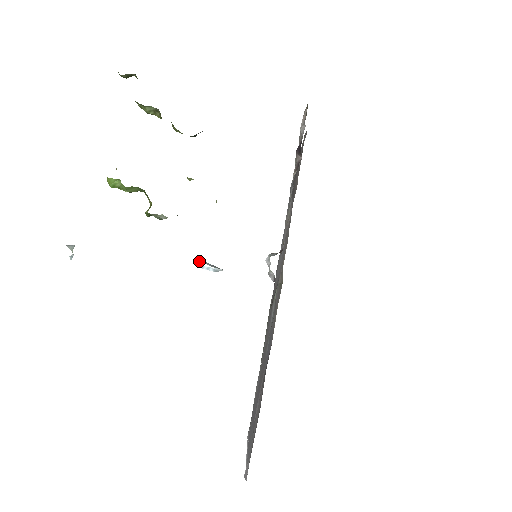
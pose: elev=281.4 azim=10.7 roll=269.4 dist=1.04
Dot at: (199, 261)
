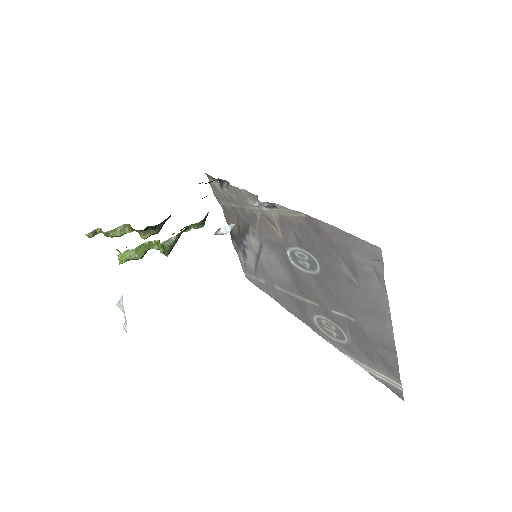
Dot at: (216, 231)
